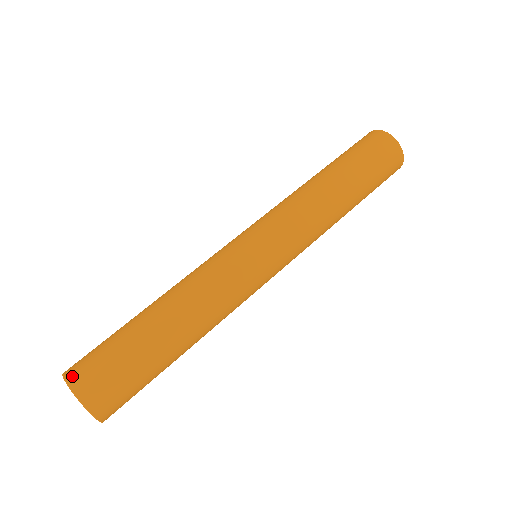
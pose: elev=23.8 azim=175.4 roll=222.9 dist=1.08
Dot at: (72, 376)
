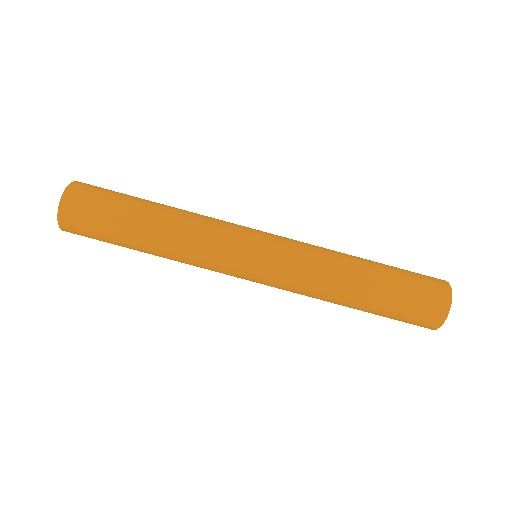
Dot at: occluded
